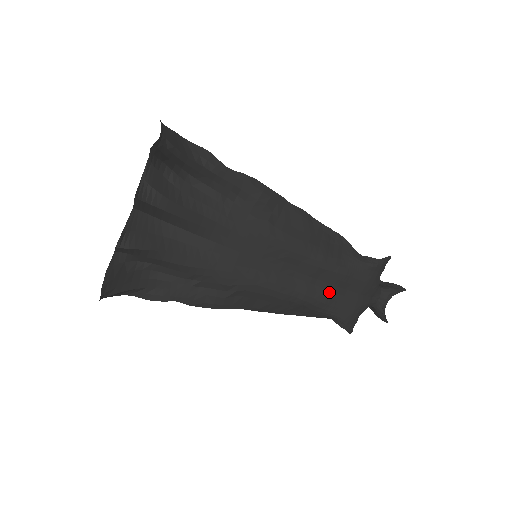
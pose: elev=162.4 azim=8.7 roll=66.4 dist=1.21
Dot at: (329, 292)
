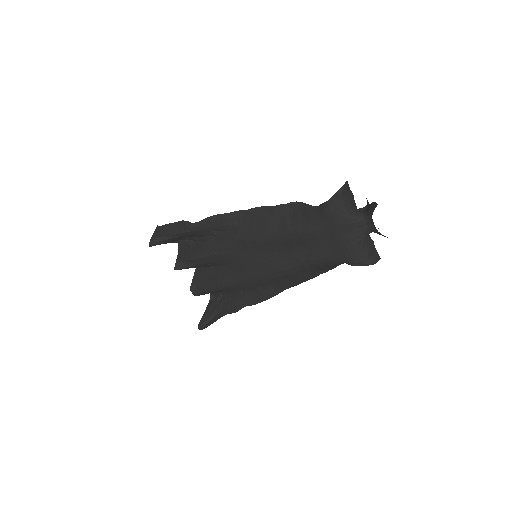
Dot at: (316, 249)
